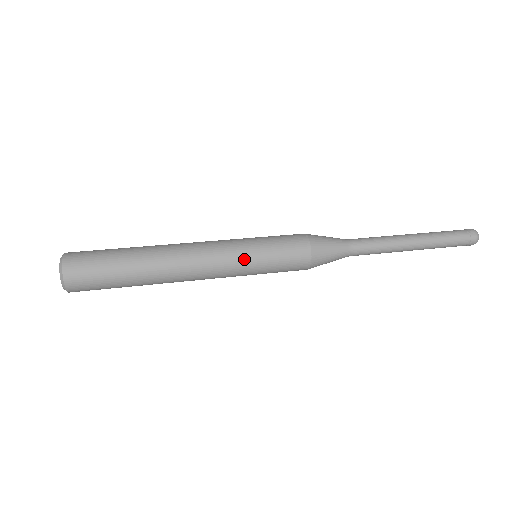
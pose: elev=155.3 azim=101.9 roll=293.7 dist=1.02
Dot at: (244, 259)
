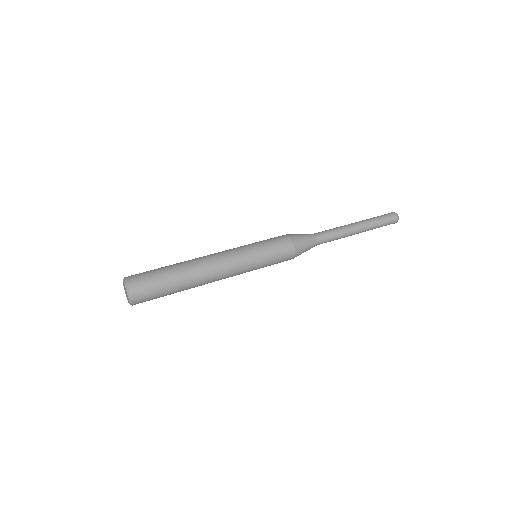
Dot at: (249, 255)
